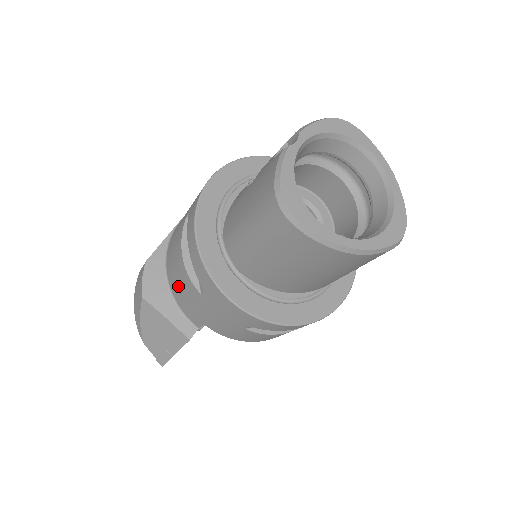
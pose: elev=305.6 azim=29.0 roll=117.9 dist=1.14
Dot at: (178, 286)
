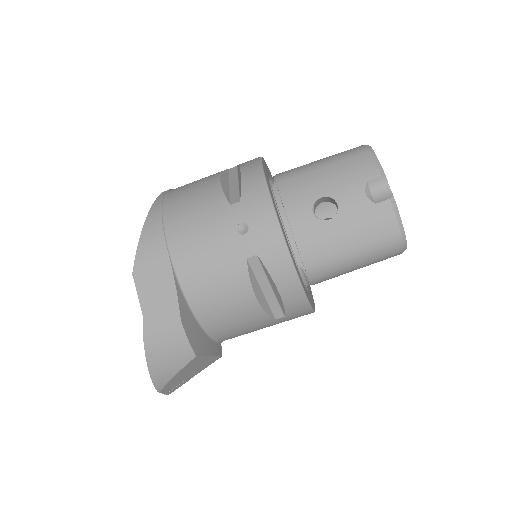
Dot at: (230, 323)
